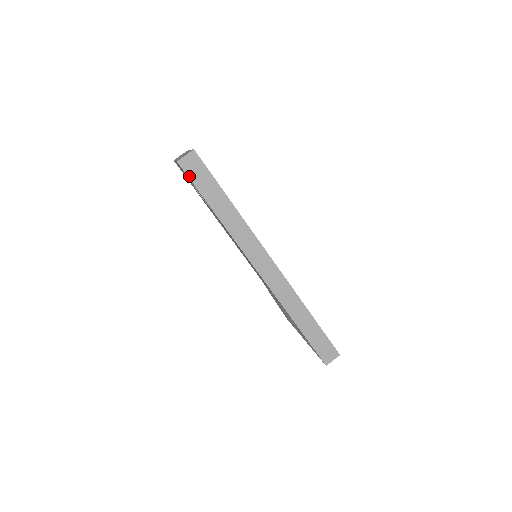
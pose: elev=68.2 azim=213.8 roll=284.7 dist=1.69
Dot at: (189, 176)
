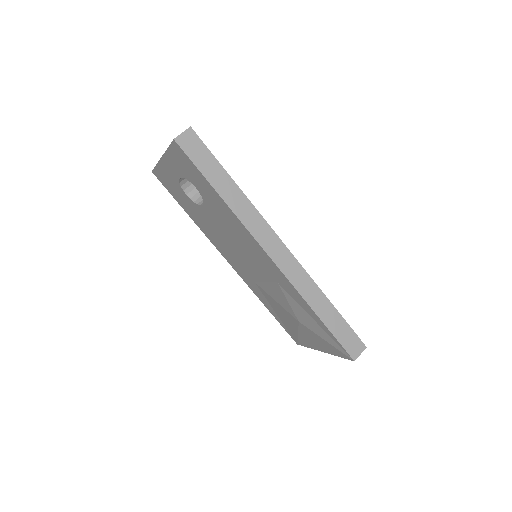
Dot at: (188, 154)
